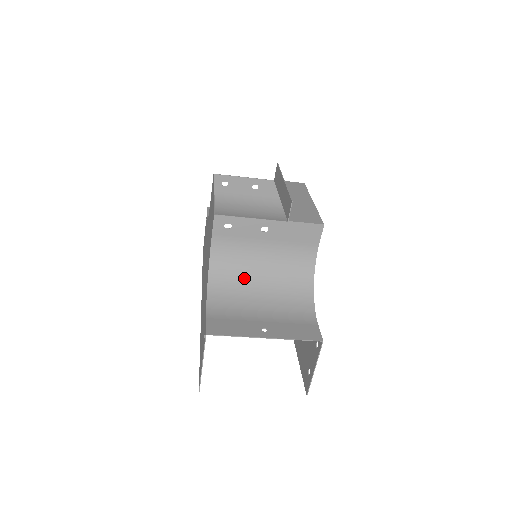
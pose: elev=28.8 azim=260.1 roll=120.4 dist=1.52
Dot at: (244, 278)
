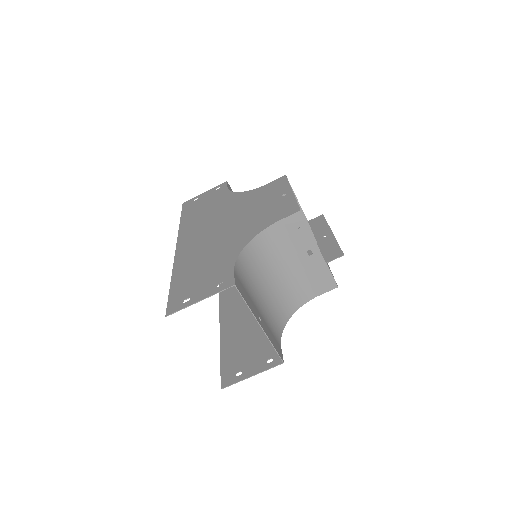
Dot at: (265, 268)
